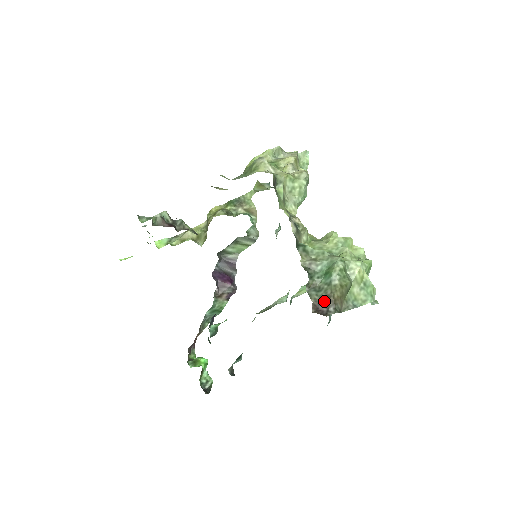
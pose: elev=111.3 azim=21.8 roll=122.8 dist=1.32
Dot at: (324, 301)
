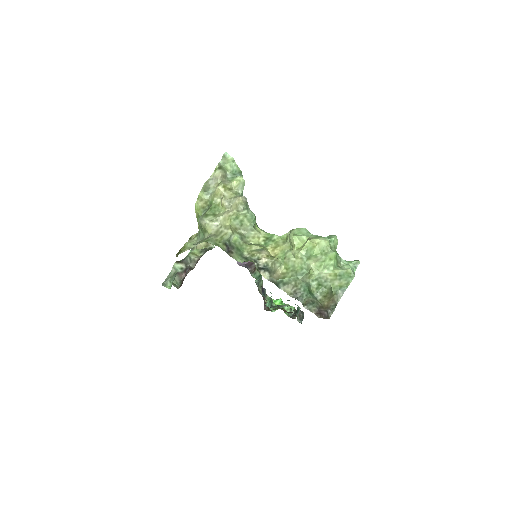
Dot at: (321, 309)
